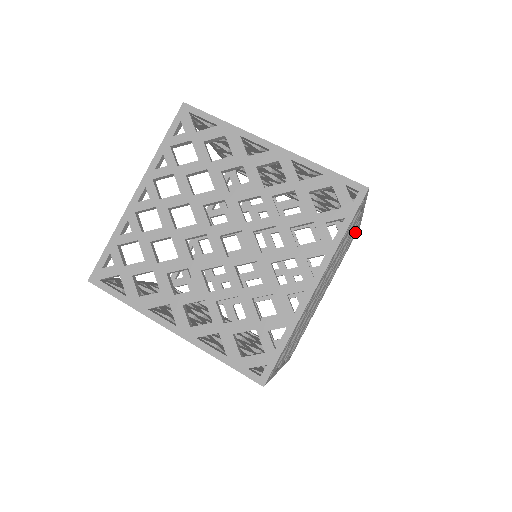
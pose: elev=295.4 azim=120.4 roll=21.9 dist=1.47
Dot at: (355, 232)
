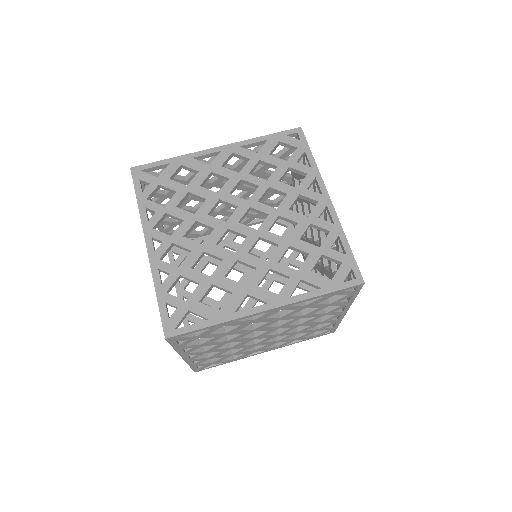
Dot at: occluded
